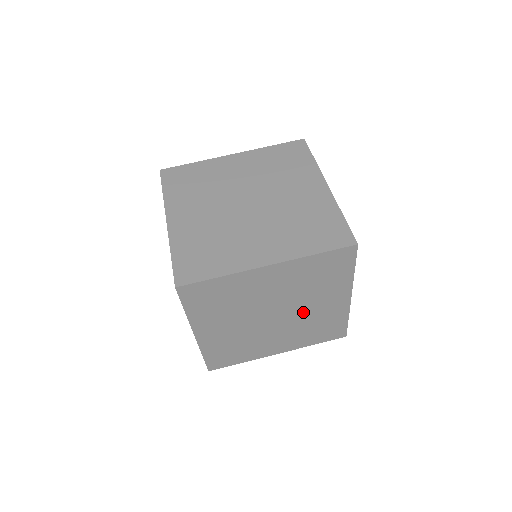
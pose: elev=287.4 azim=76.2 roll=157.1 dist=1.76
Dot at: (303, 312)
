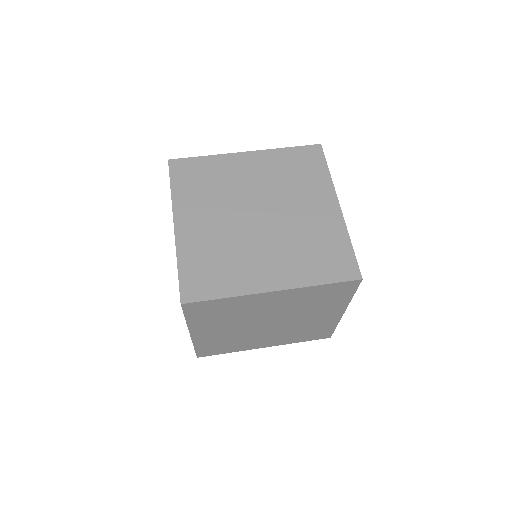
Dot at: (296, 322)
